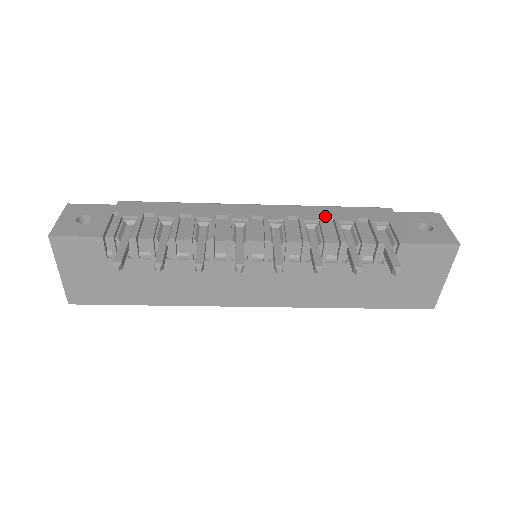
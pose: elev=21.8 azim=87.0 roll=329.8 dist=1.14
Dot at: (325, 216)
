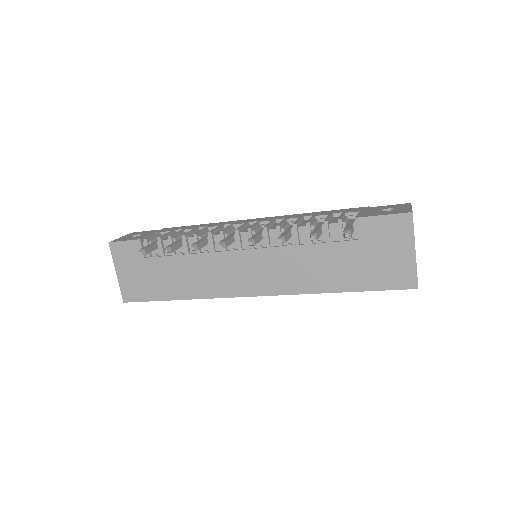
Dot at: (306, 216)
